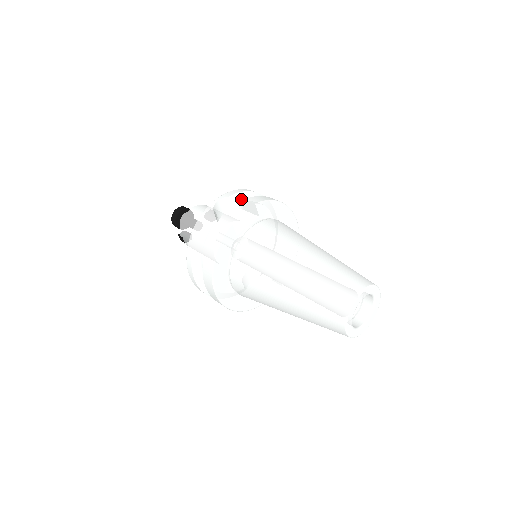
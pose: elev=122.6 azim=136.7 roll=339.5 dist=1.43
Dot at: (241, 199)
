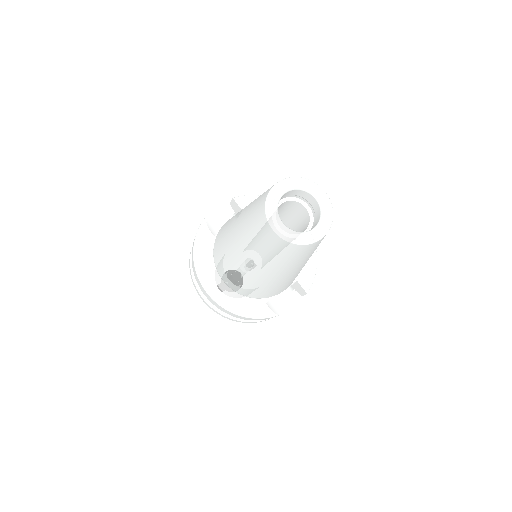
Dot at: occluded
